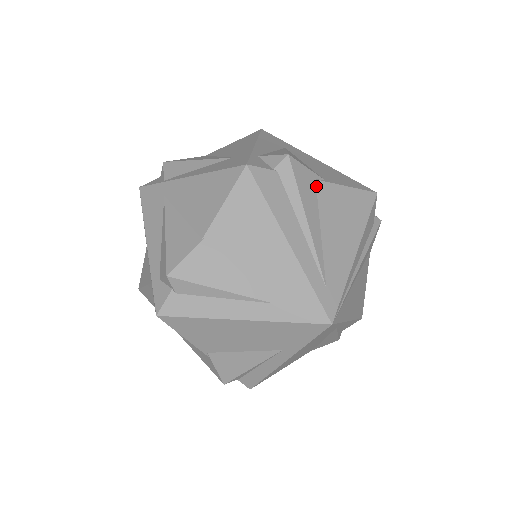
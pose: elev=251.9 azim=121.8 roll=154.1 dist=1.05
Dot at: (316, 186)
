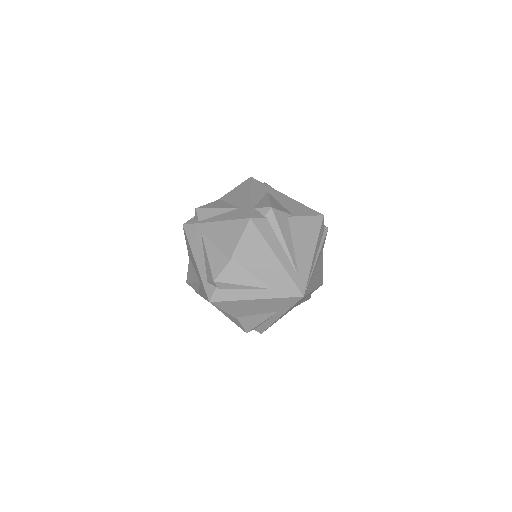
Dot at: (288, 221)
